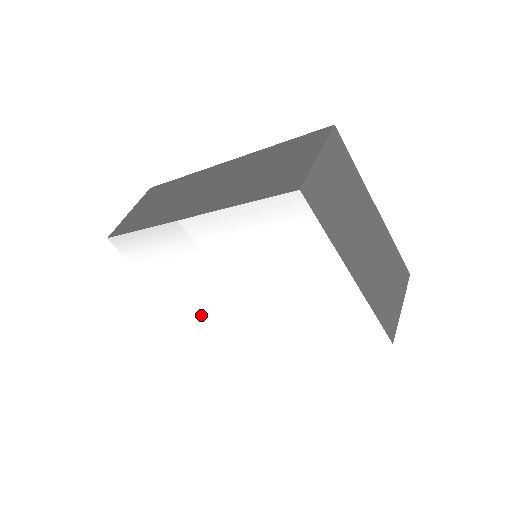
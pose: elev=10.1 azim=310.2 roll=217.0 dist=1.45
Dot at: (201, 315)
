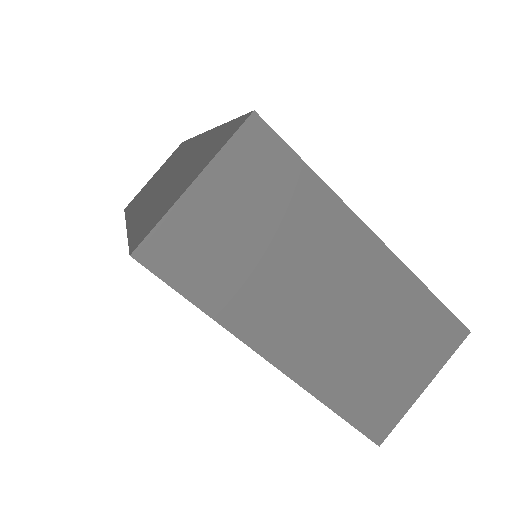
Dot at: occluded
